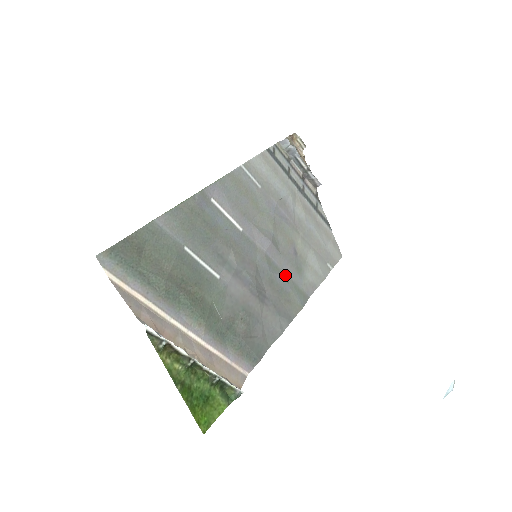
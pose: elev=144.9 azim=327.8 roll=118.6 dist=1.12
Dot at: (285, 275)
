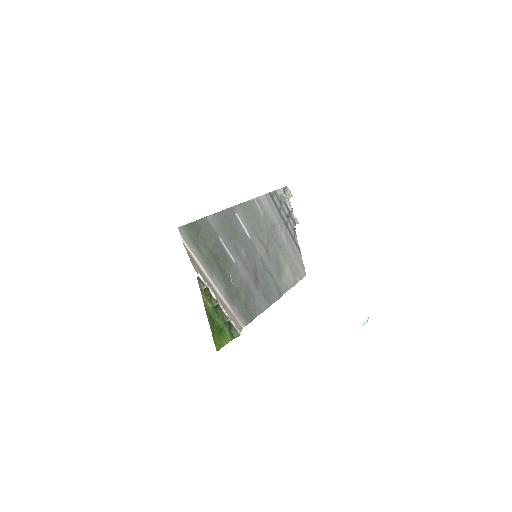
Dot at: (271, 274)
